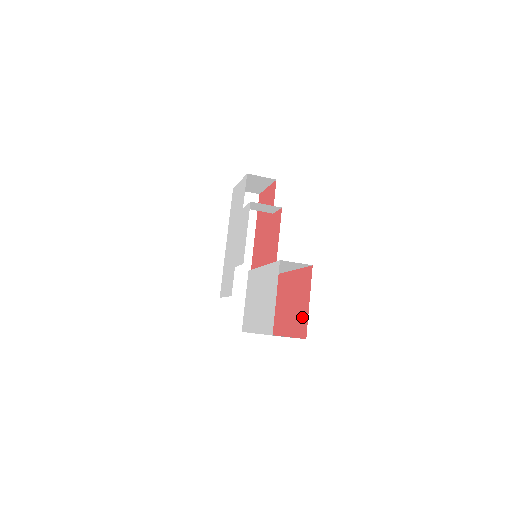
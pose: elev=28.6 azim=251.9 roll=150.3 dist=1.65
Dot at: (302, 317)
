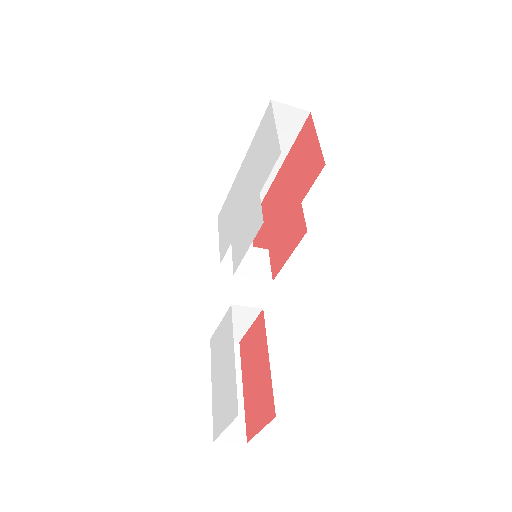
Dot at: (253, 421)
